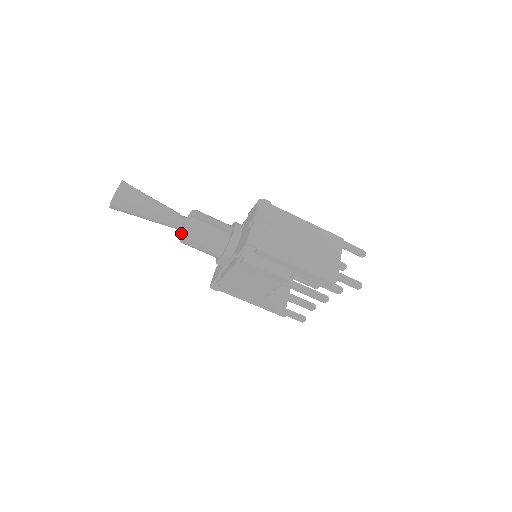
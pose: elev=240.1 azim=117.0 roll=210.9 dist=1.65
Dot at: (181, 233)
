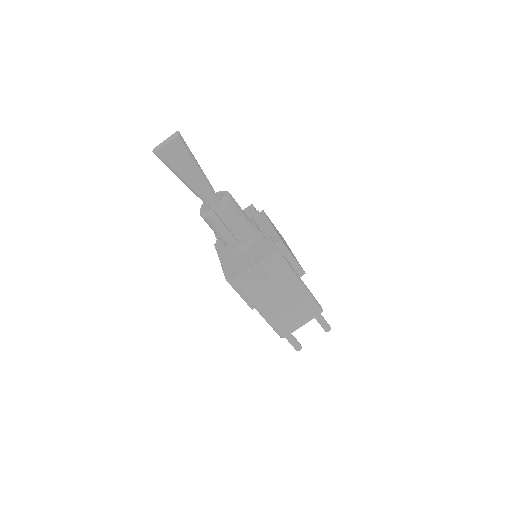
Dot at: occluded
